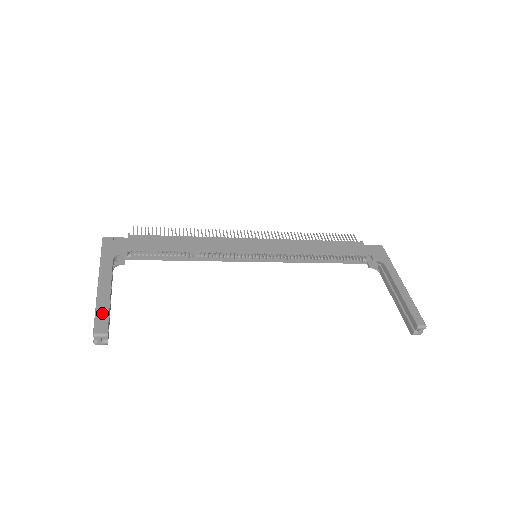
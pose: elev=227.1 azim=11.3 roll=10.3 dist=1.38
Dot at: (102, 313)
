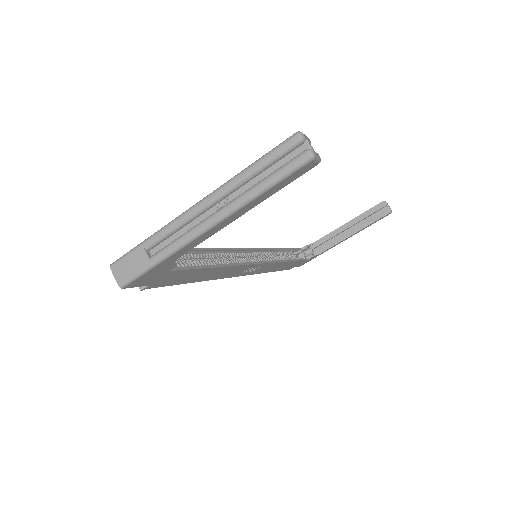
Dot at: (261, 160)
